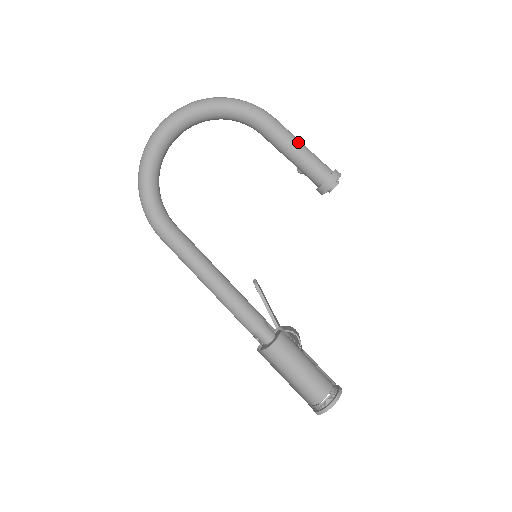
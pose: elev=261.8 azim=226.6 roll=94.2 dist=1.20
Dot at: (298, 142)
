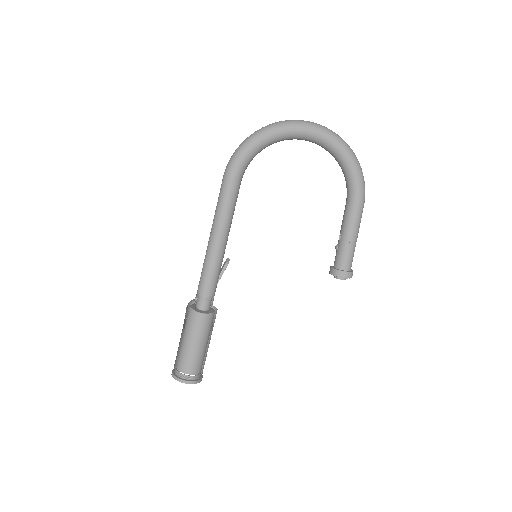
Dot at: (357, 234)
